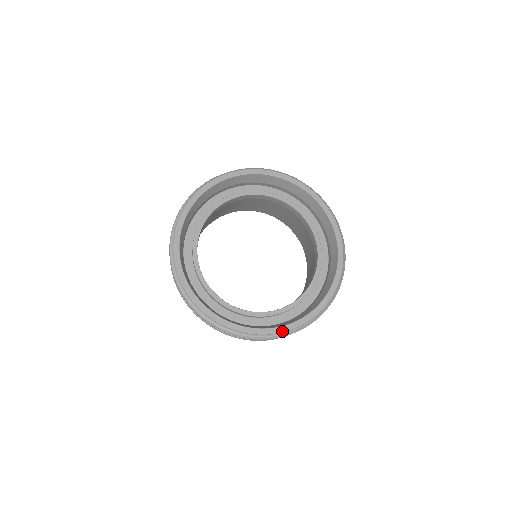
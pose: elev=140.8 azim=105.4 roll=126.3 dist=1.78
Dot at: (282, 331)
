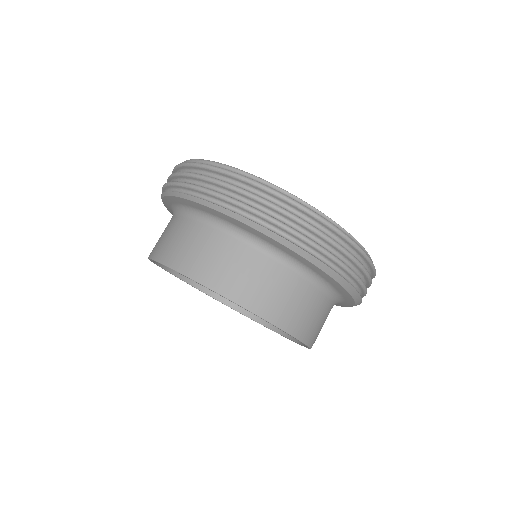
Dot at: occluded
